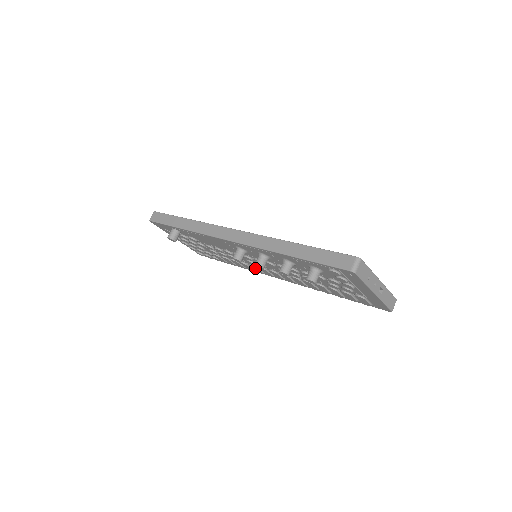
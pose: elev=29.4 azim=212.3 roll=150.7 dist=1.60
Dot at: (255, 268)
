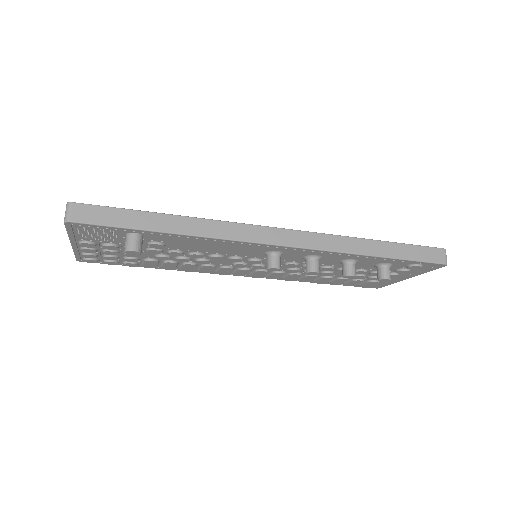
Dot at: (227, 270)
